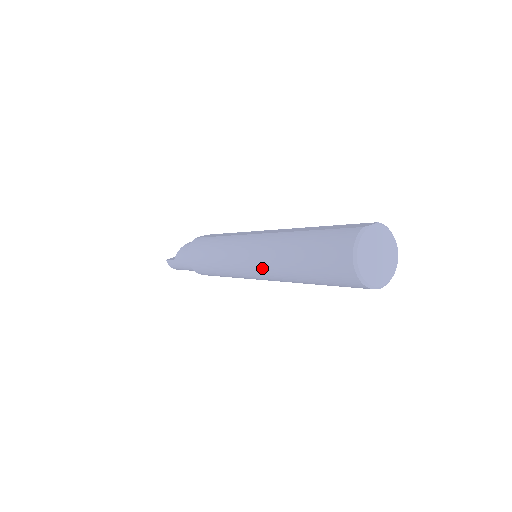
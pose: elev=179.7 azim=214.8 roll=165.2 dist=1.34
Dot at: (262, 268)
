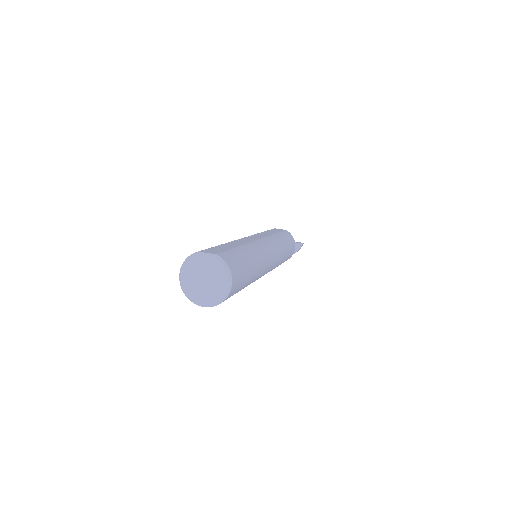
Dot at: occluded
